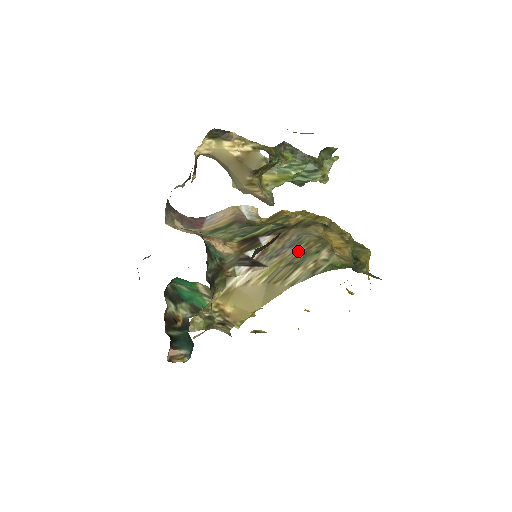
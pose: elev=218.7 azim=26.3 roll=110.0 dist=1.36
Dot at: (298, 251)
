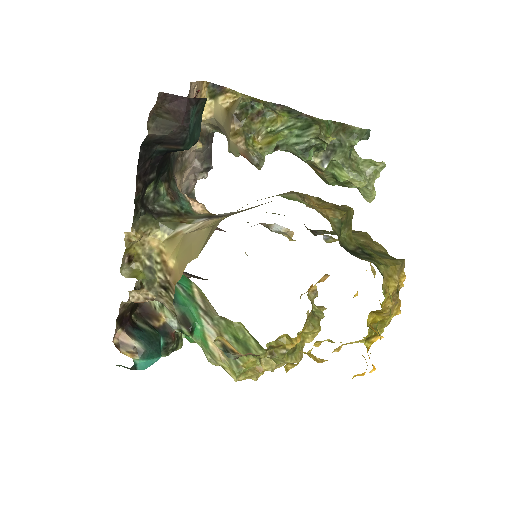
Dot at: occluded
